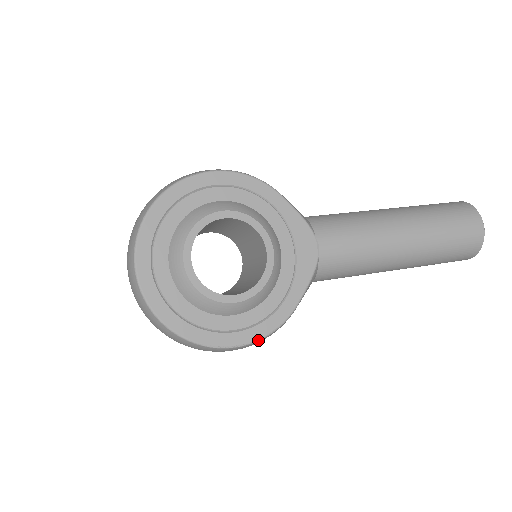
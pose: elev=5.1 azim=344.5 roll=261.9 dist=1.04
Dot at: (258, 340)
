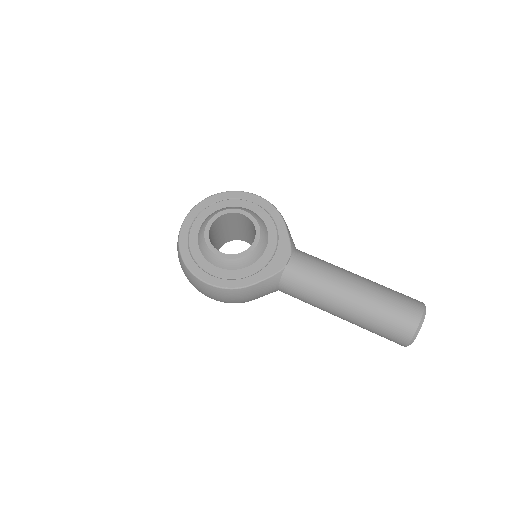
Dot at: (219, 287)
